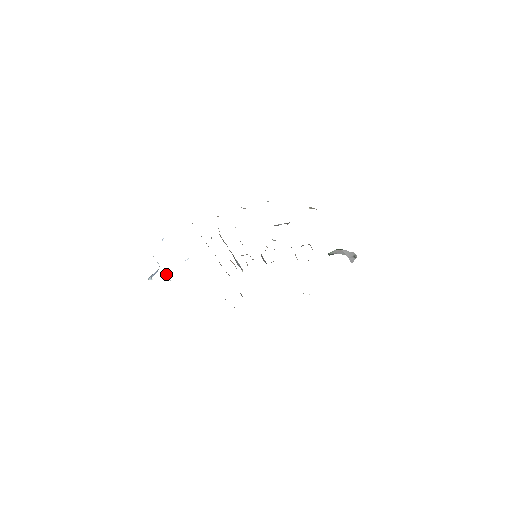
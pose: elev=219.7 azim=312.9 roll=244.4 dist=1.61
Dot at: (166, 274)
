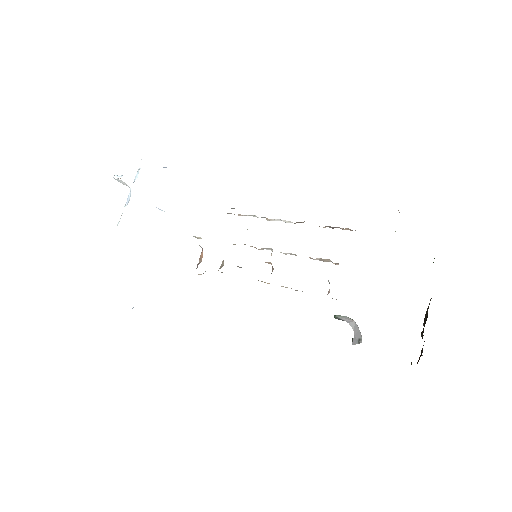
Dot at: (130, 196)
